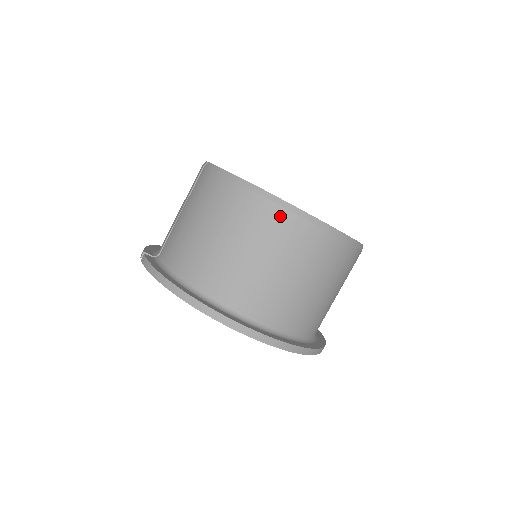
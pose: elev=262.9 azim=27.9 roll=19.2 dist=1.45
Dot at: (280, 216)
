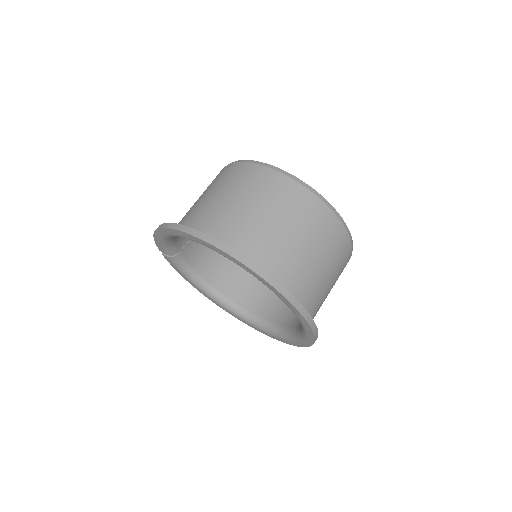
Dot at: (242, 167)
